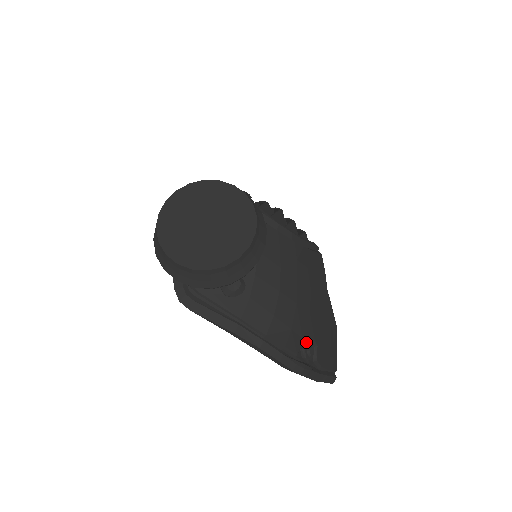
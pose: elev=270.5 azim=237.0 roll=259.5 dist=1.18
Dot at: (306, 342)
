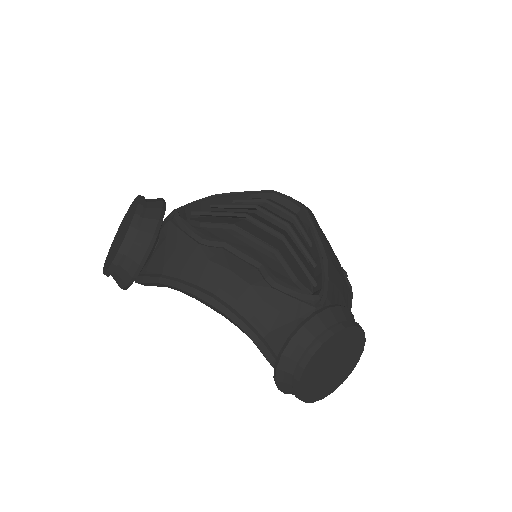
Dot at: (344, 276)
